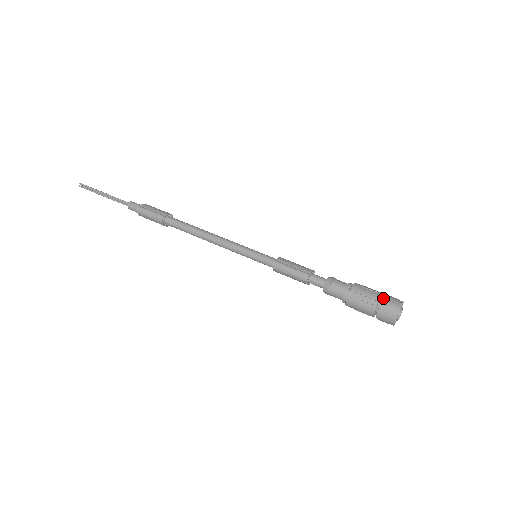
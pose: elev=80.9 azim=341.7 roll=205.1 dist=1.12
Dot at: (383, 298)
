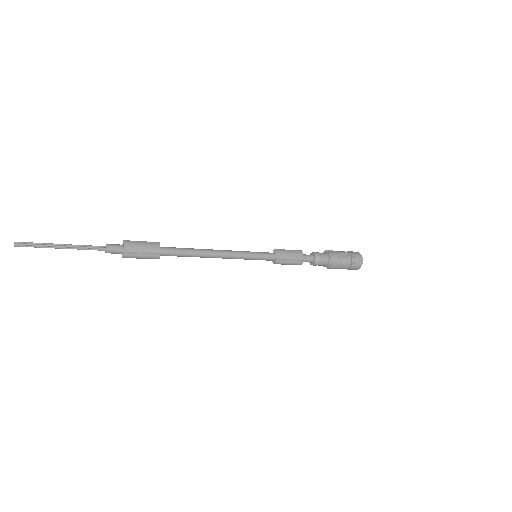
Dot at: (352, 262)
